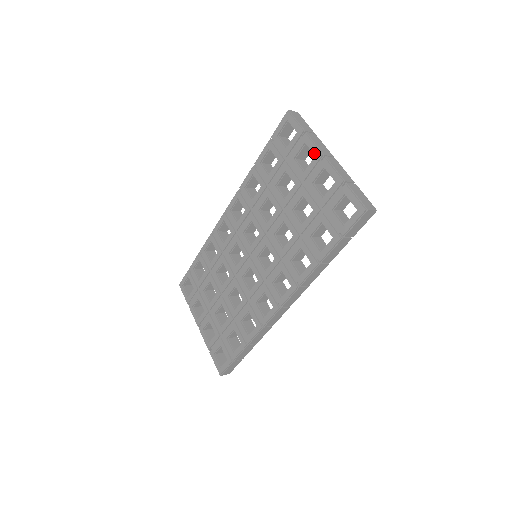
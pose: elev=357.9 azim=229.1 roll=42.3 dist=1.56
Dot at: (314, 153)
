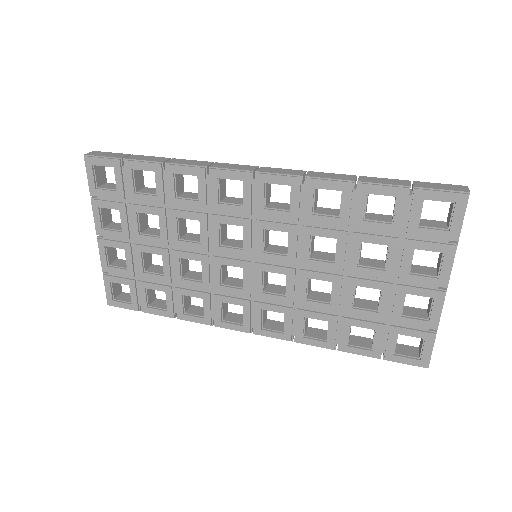
Dot at: (441, 275)
